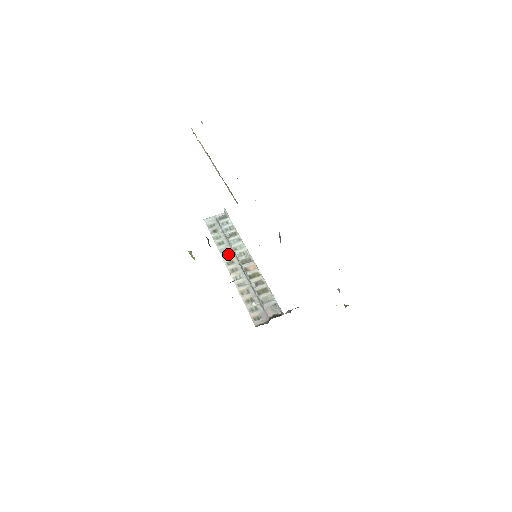
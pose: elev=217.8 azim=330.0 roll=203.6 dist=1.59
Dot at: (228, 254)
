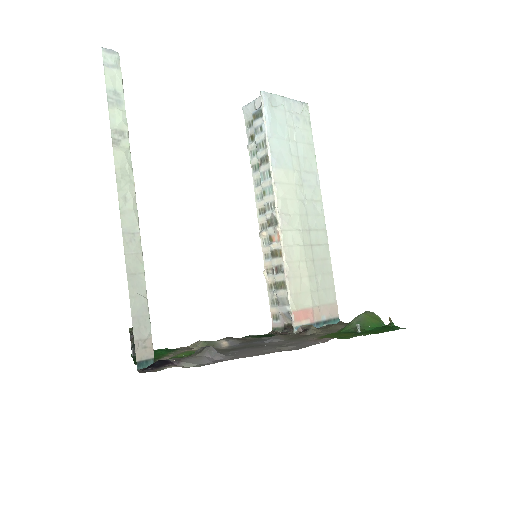
Dot at: (261, 194)
